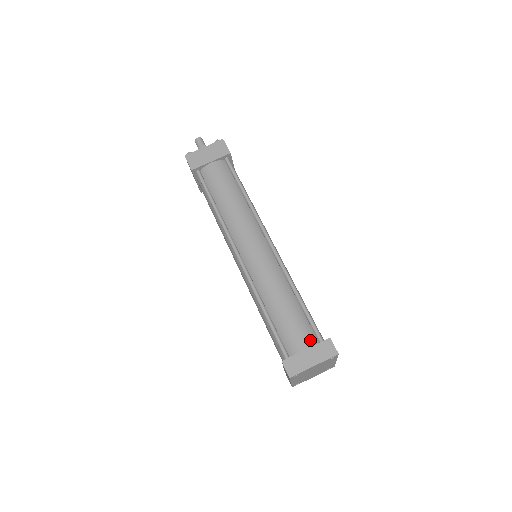
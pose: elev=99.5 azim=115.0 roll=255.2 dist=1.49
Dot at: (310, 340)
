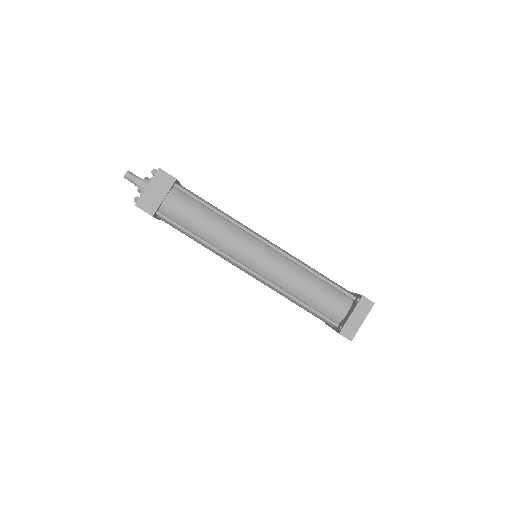
Dot at: (345, 302)
